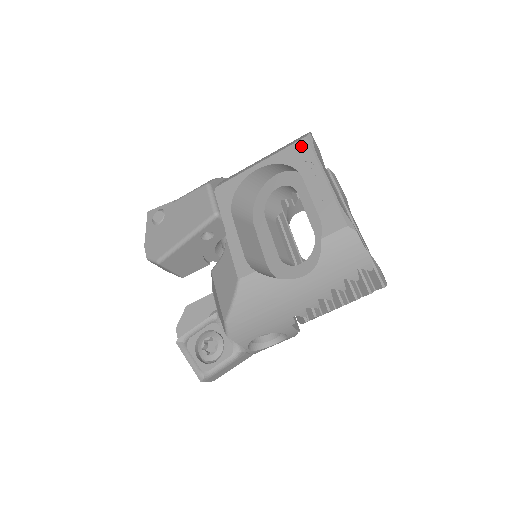
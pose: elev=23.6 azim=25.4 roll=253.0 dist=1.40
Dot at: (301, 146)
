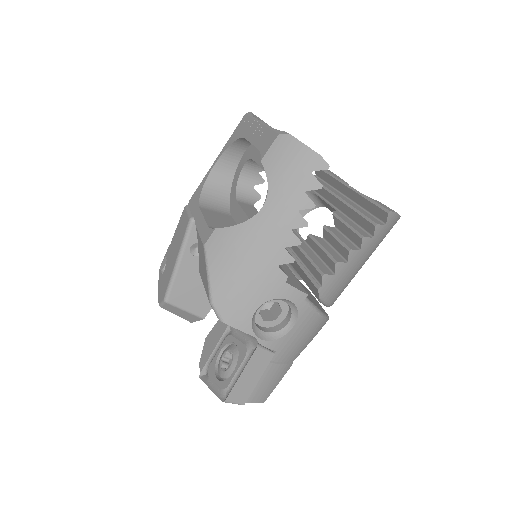
Dot at: (242, 122)
